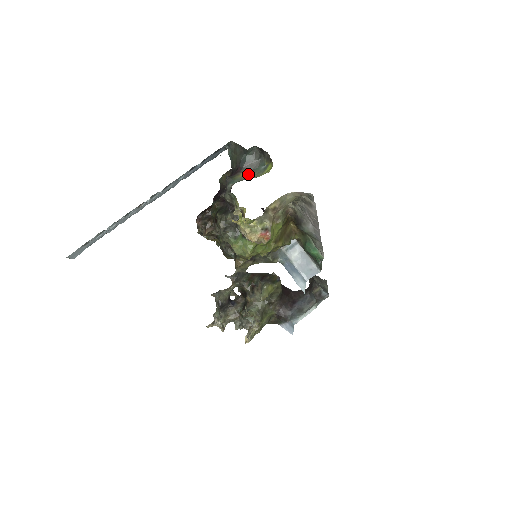
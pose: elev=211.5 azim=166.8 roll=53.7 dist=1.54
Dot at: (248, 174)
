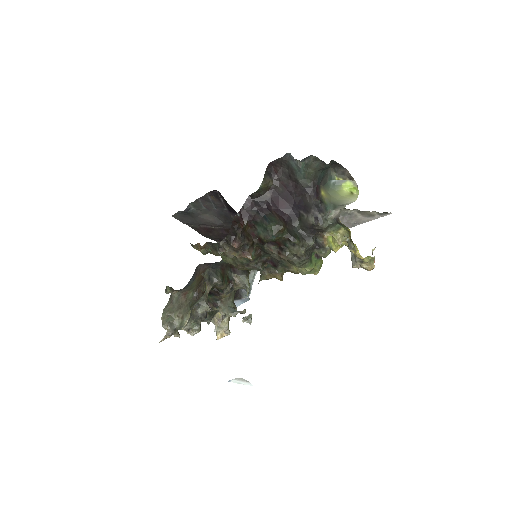
Dot at: (325, 192)
